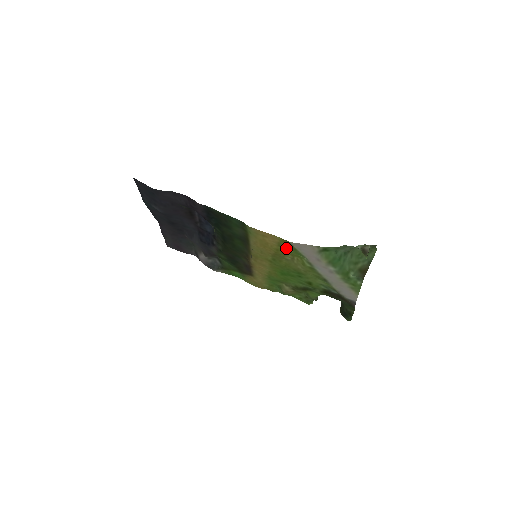
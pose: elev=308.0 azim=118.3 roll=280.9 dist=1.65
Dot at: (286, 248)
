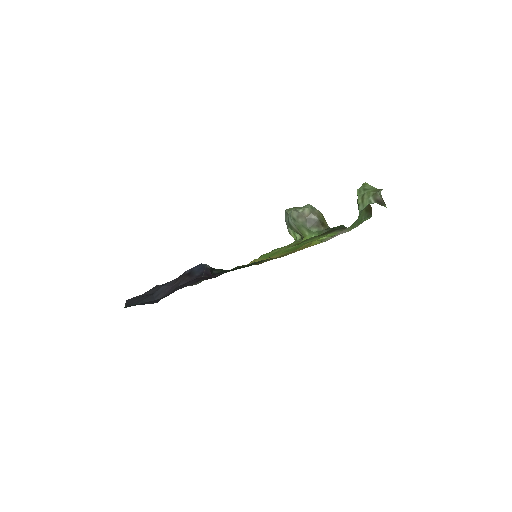
Dot at: occluded
